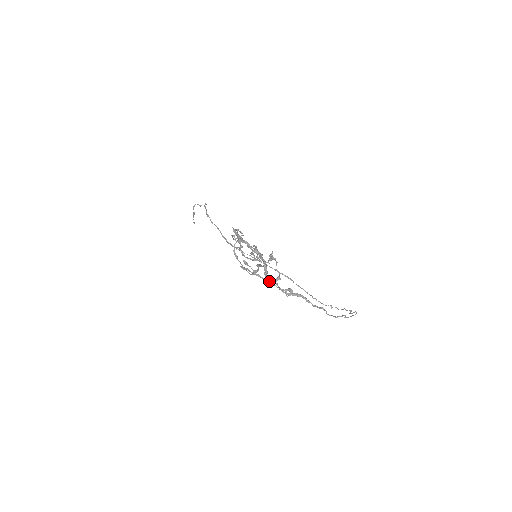
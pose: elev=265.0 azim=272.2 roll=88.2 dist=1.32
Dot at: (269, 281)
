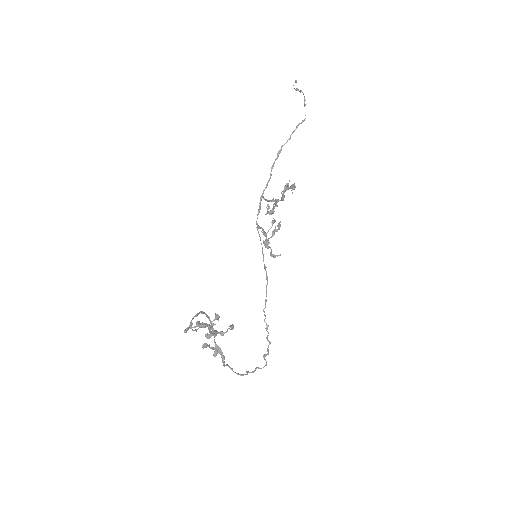
Dot at: (203, 344)
